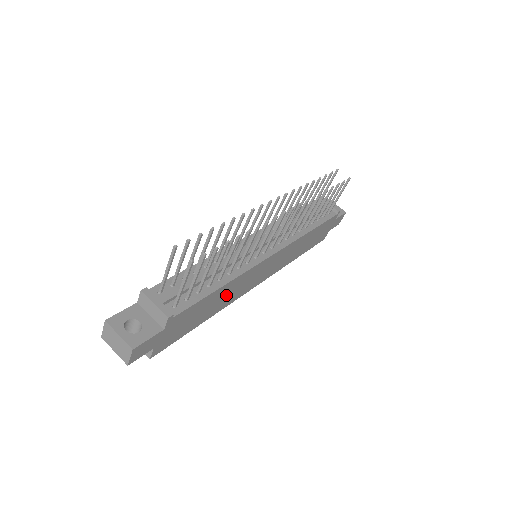
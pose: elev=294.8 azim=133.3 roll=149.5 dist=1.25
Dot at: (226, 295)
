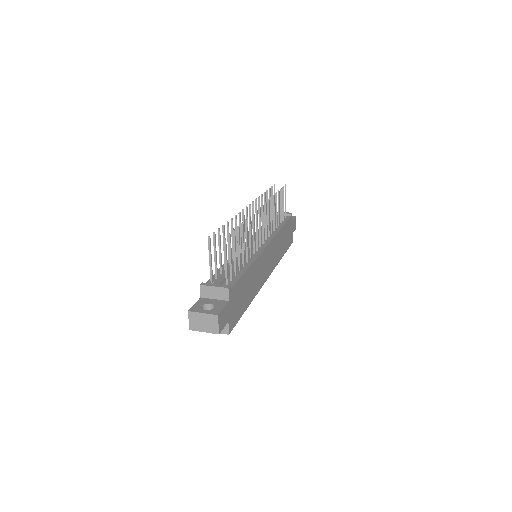
Dot at: (253, 280)
